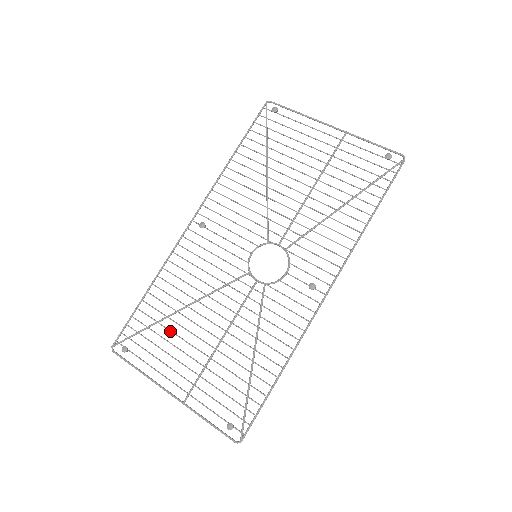
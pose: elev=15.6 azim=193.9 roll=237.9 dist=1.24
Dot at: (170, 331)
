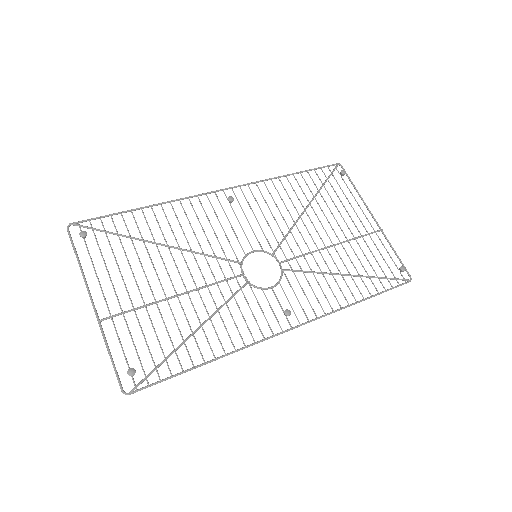
Dot at: (137, 253)
